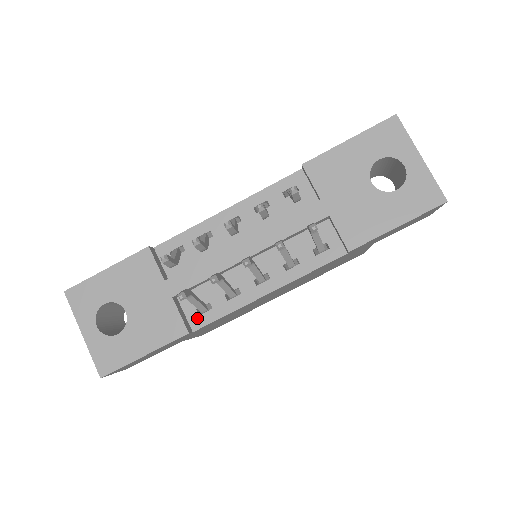
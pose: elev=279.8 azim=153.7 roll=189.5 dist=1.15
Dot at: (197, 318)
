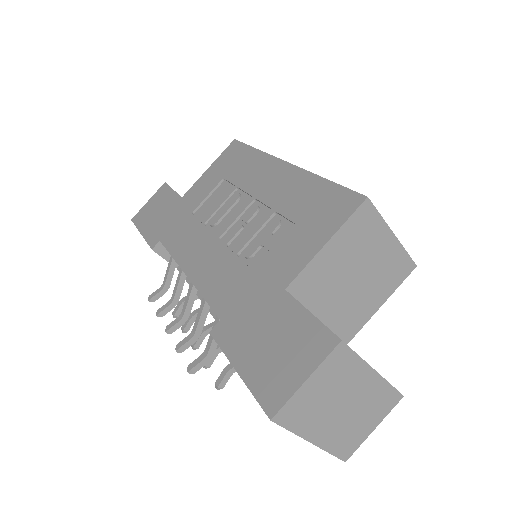
Dot at: occluded
